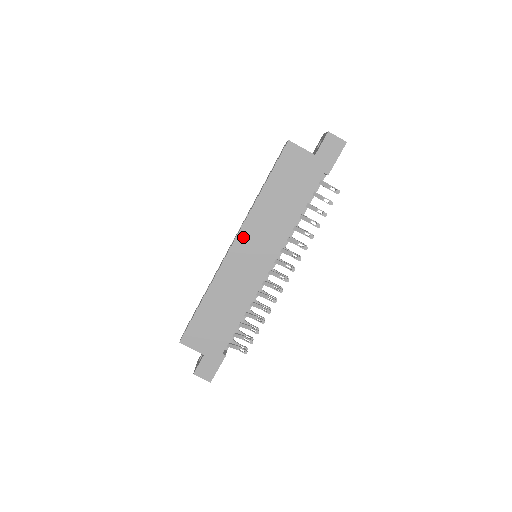
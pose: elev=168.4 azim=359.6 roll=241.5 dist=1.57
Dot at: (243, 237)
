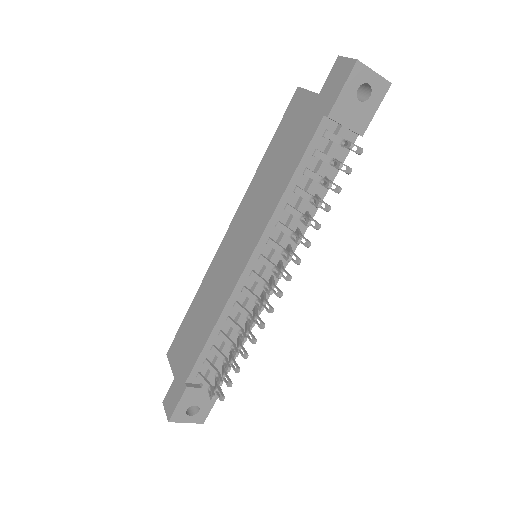
Dot at: (236, 221)
